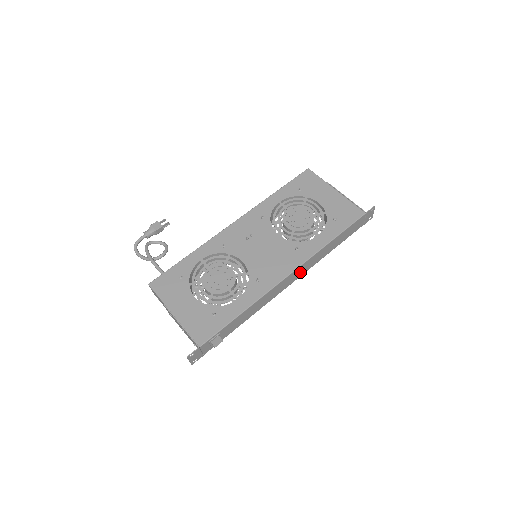
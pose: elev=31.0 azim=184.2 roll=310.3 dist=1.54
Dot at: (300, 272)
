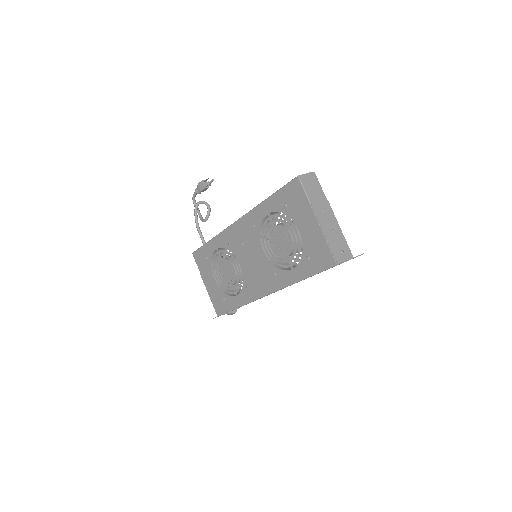
Dot at: occluded
